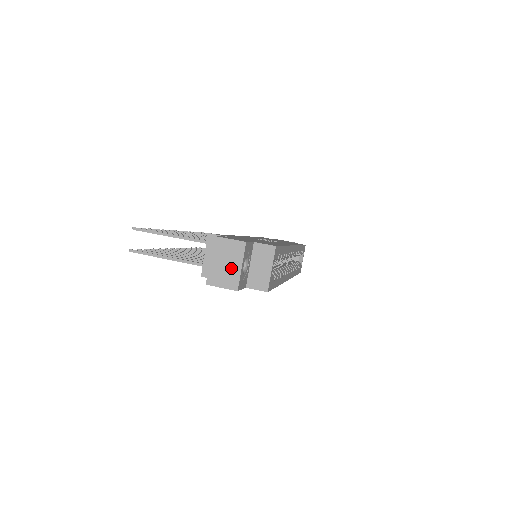
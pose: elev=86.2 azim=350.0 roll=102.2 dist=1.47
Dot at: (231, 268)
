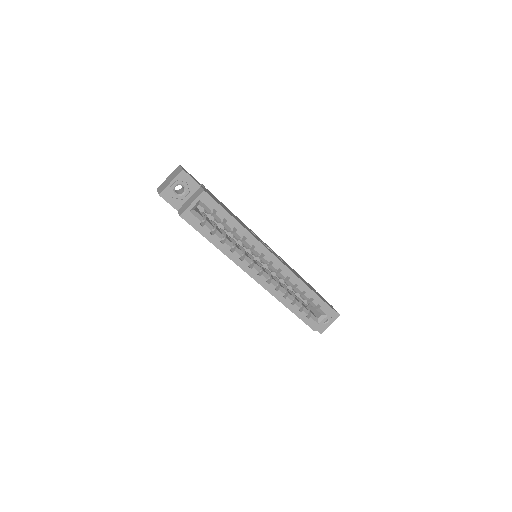
Dot at: (168, 182)
